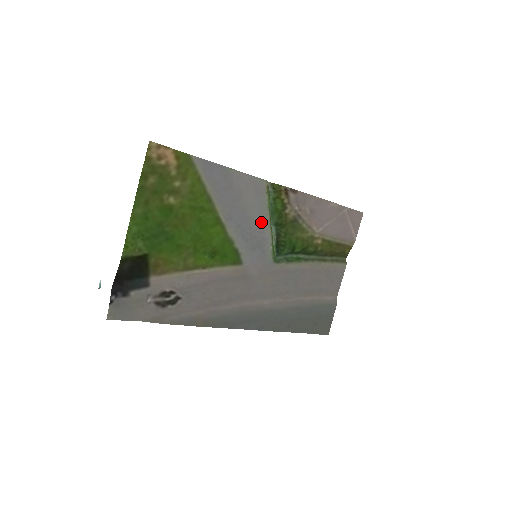
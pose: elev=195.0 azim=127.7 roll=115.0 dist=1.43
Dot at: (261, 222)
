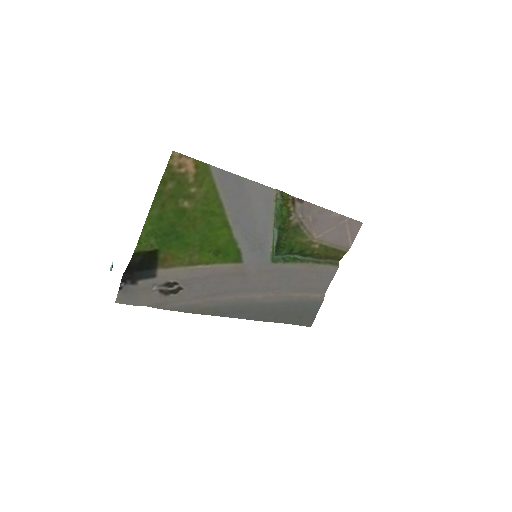
Dot at: (265, 226)
